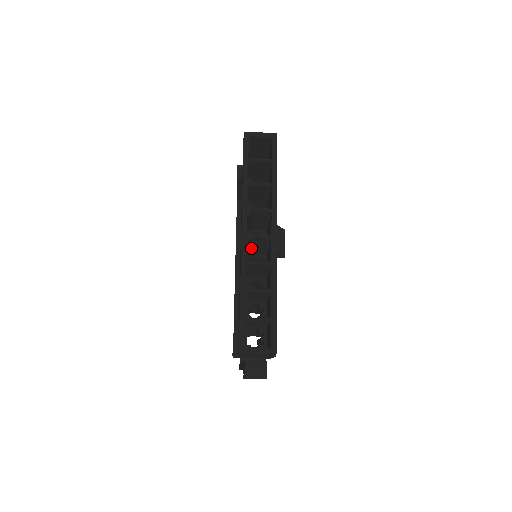
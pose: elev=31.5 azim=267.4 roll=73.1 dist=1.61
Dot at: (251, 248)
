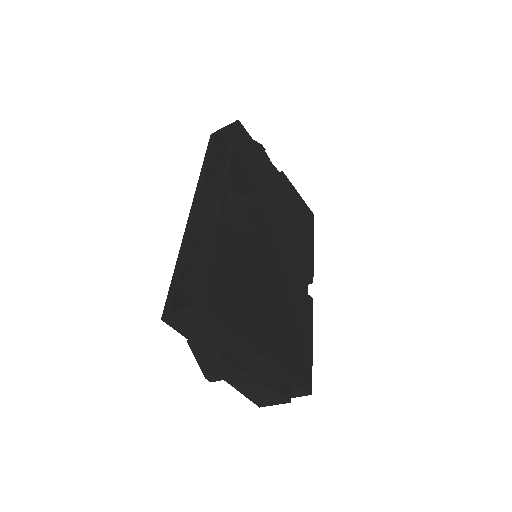
Dot at: occluded
